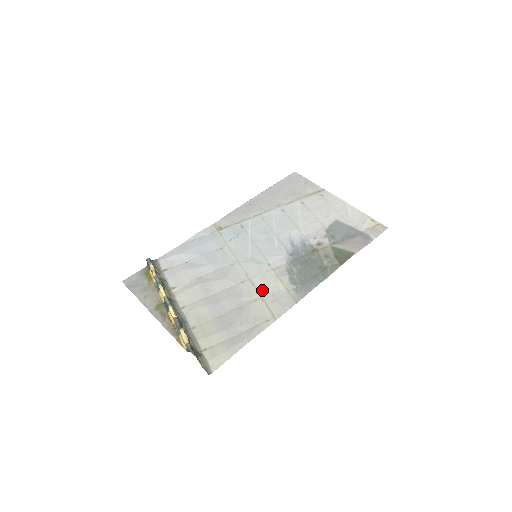
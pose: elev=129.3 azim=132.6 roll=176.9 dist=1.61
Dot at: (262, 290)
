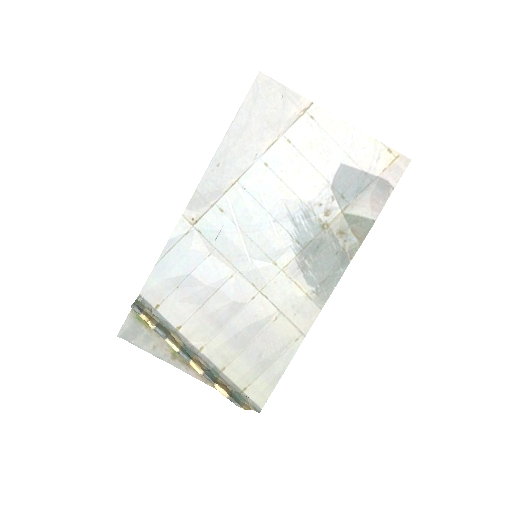
Dot at: (279, 303)
